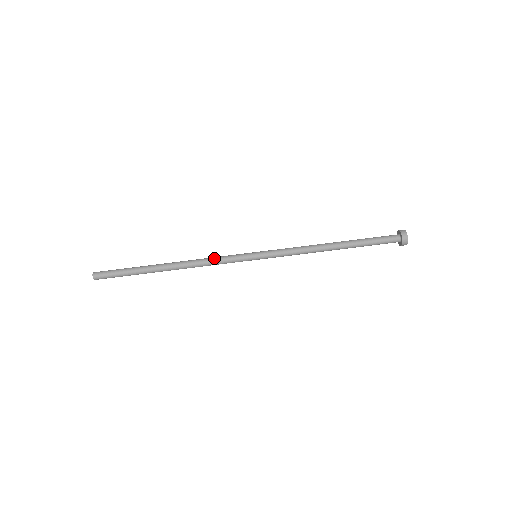
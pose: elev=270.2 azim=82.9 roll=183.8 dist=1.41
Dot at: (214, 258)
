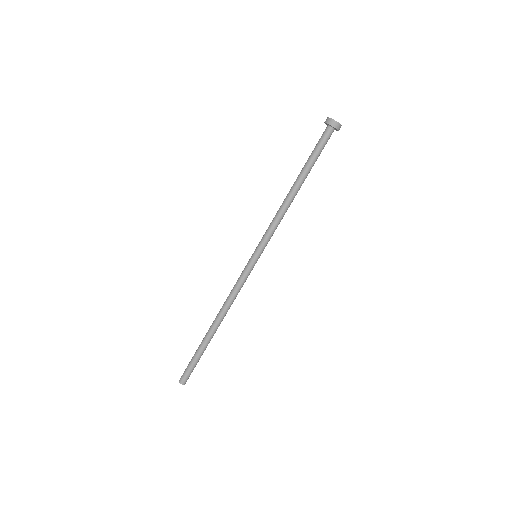
Dot at: (233, 289)
